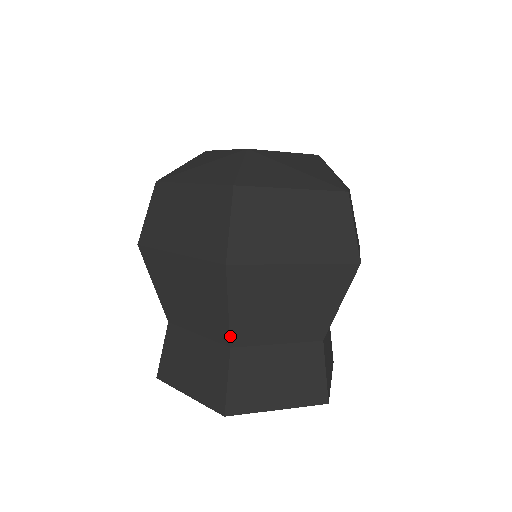
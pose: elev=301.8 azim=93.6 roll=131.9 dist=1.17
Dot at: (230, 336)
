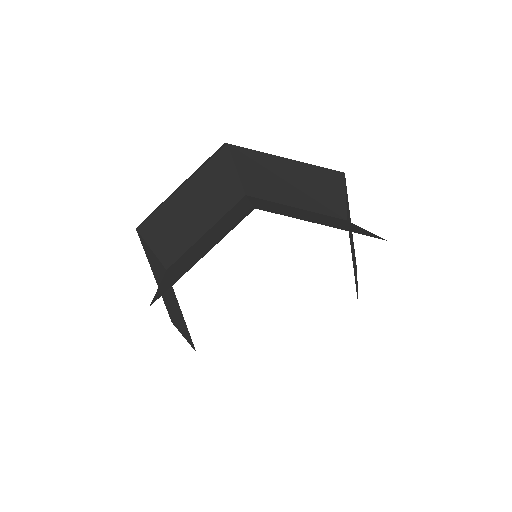
Dot at: (243, 187)
